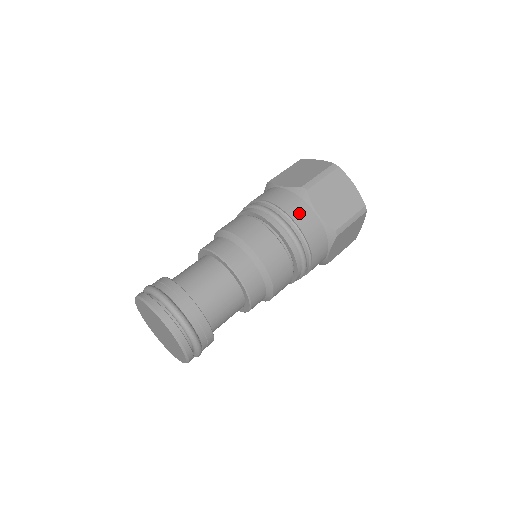
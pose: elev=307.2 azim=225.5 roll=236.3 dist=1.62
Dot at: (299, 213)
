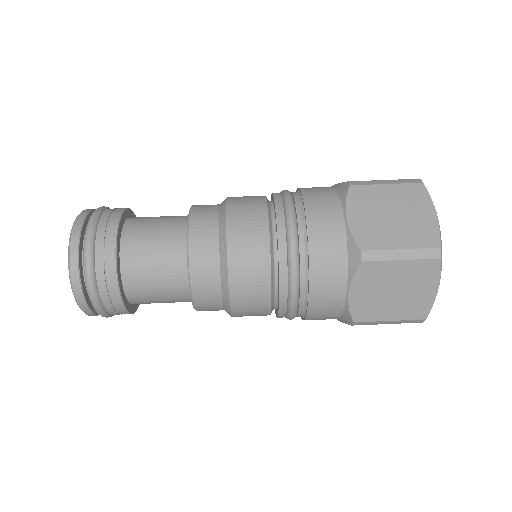
Dot at: (325, 278)
